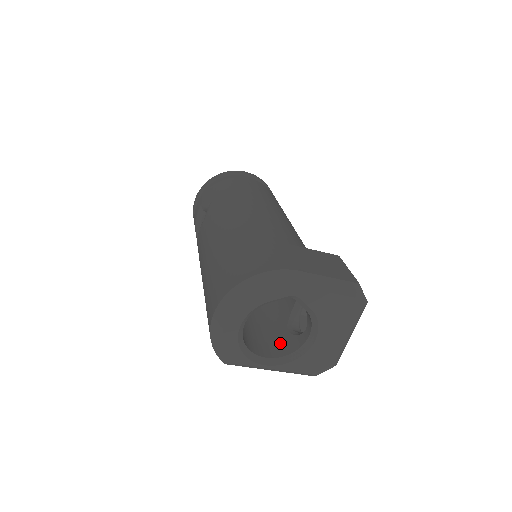
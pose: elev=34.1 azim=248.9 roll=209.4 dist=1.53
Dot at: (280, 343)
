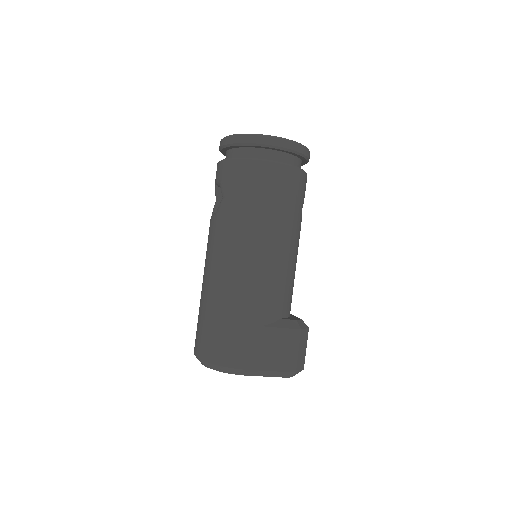
Dot at: occluded
